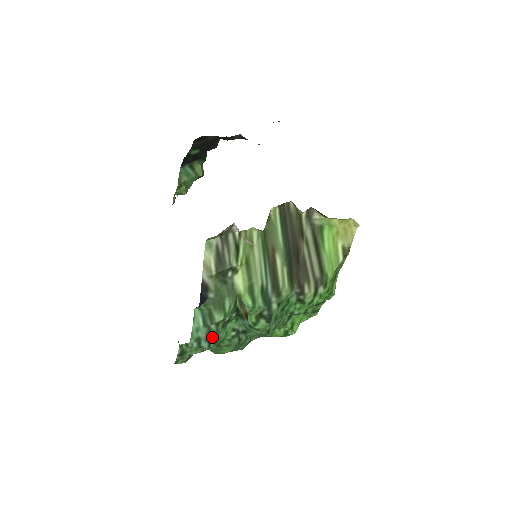
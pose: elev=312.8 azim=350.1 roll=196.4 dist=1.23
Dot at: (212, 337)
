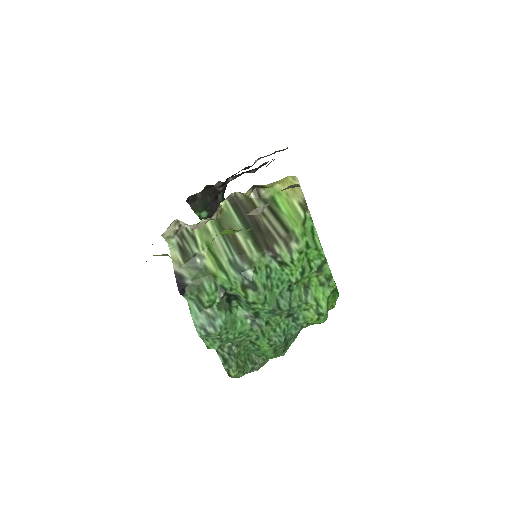
Dot at: (214, 321)
